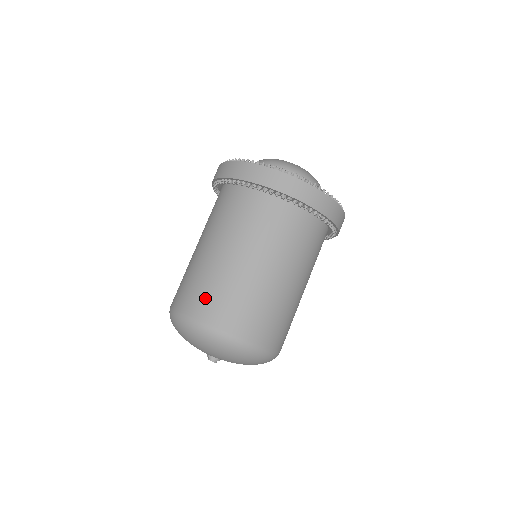
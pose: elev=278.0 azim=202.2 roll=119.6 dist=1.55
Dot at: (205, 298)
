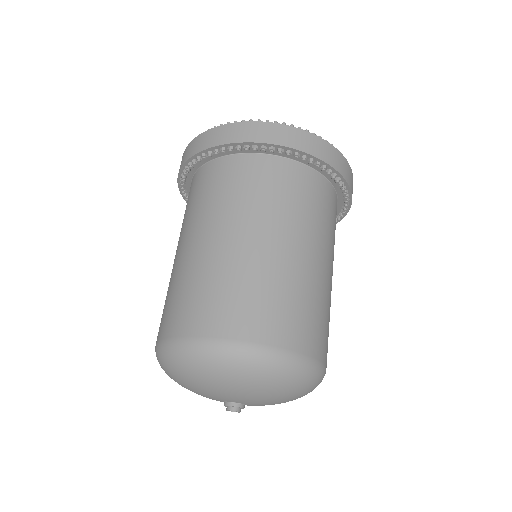
Dot at: (297, 318)
